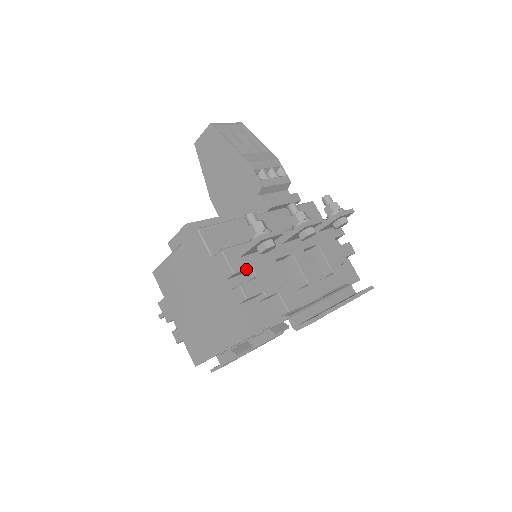
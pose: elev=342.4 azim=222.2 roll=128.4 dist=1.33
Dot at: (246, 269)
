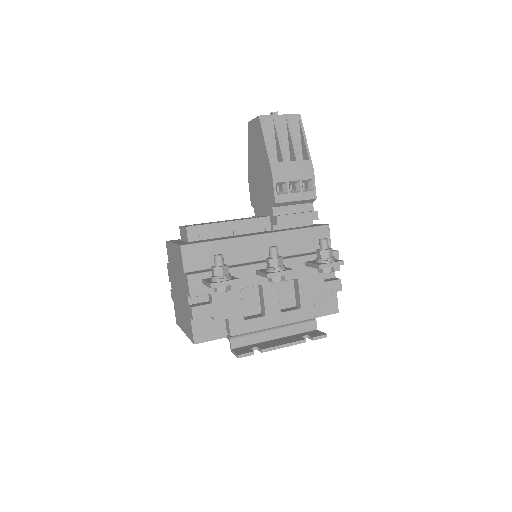
Dot at: occluded
